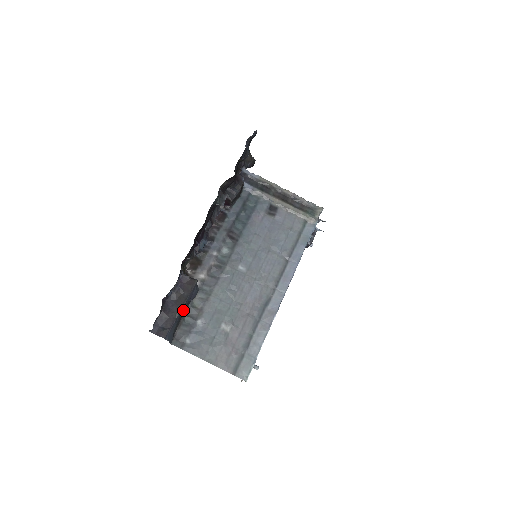
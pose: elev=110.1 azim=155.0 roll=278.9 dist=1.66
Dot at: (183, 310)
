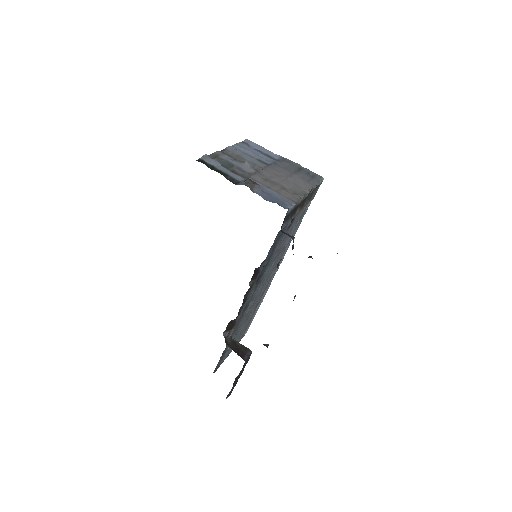
Dot at: occluded
